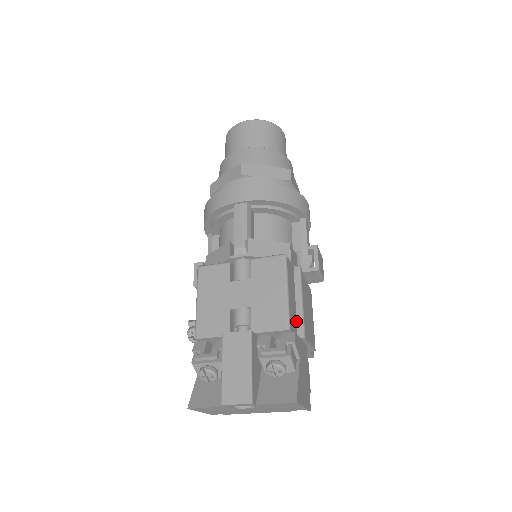
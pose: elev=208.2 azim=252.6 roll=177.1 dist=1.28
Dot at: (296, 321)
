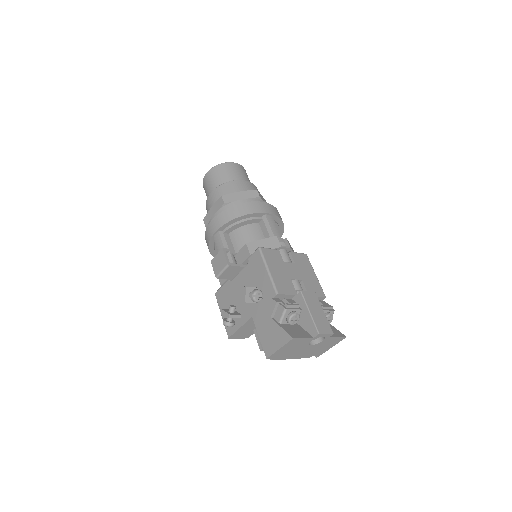
Dot at: occluded
